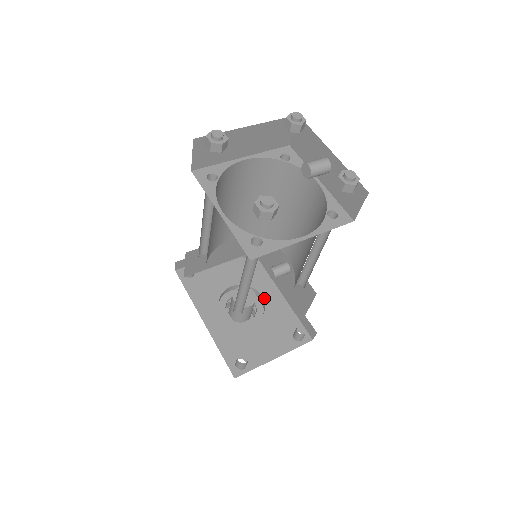
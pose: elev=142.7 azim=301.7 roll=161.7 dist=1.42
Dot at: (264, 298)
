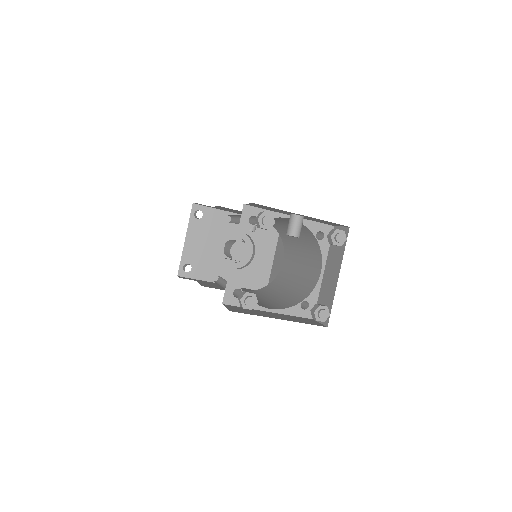
Dot at: occluded
